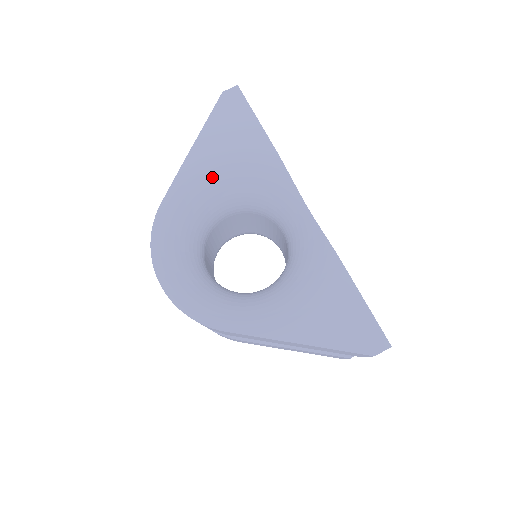
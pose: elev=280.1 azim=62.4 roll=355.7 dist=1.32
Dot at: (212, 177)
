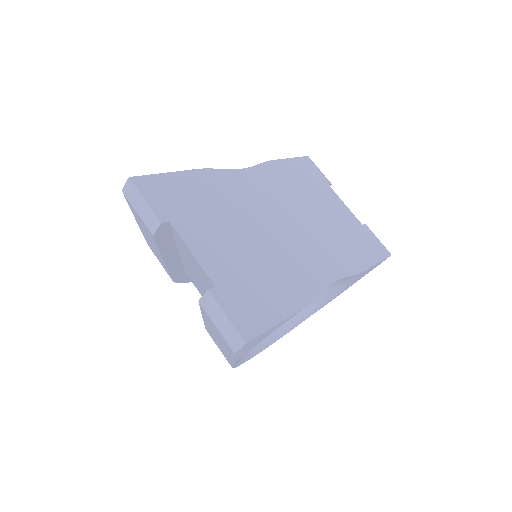
Dot at: occluded
